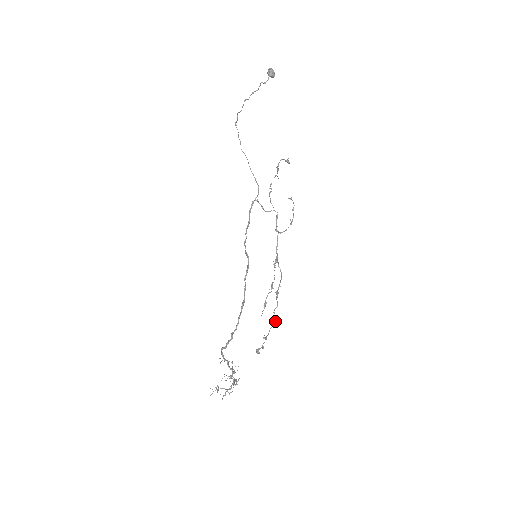
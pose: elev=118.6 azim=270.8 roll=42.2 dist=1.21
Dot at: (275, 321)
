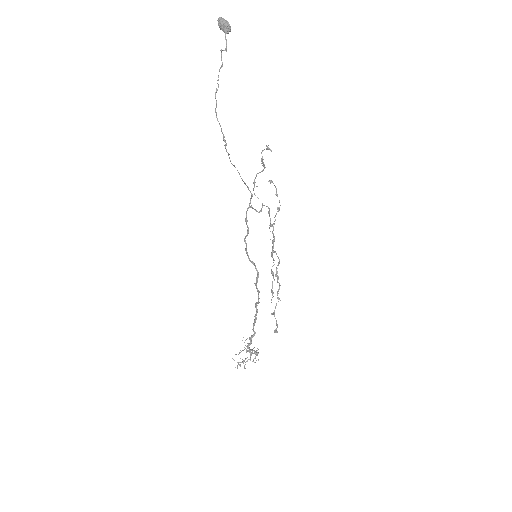
Dot at: occluded
